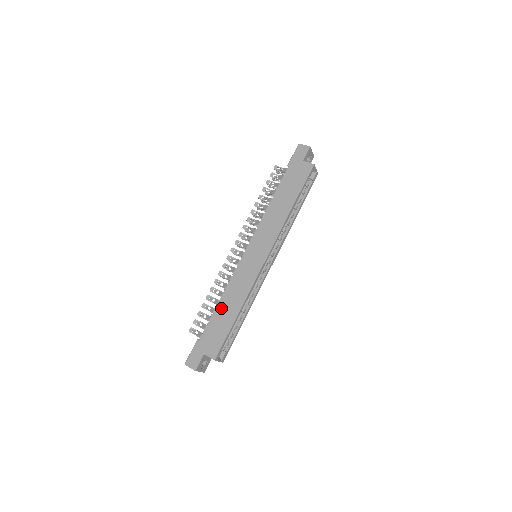
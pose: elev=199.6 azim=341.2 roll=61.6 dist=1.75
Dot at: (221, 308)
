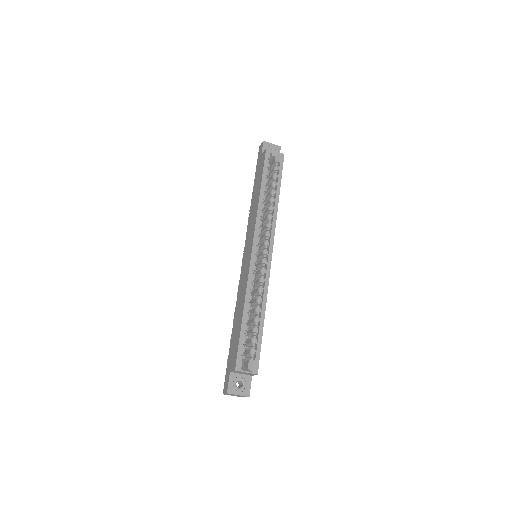
Dot at: (235, 319)
